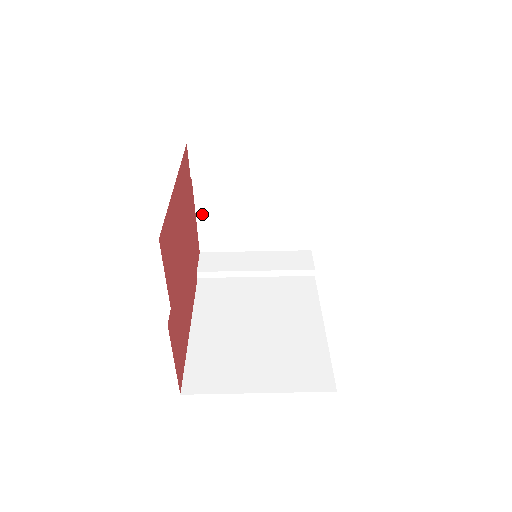
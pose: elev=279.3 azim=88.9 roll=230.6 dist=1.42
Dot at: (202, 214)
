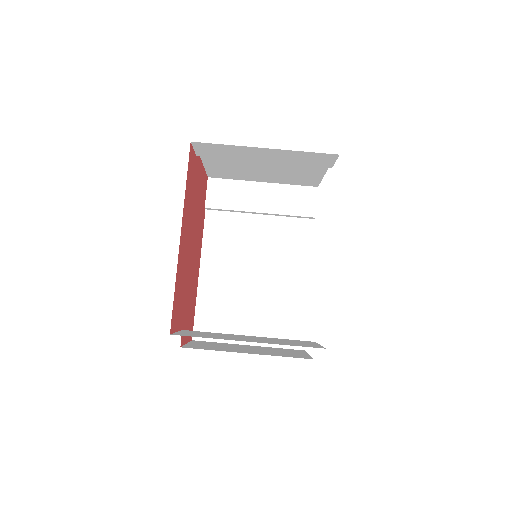
Dot at: (209, 164)
